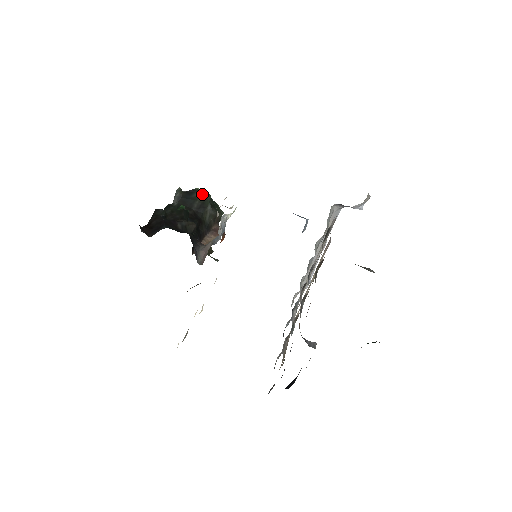
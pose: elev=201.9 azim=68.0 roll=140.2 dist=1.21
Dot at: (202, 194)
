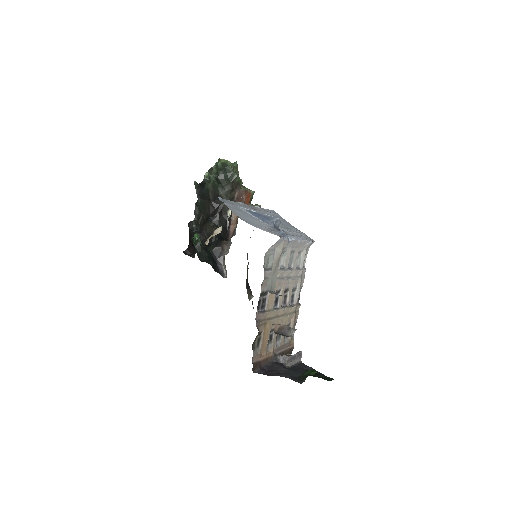
Dot at: (210, 184)
